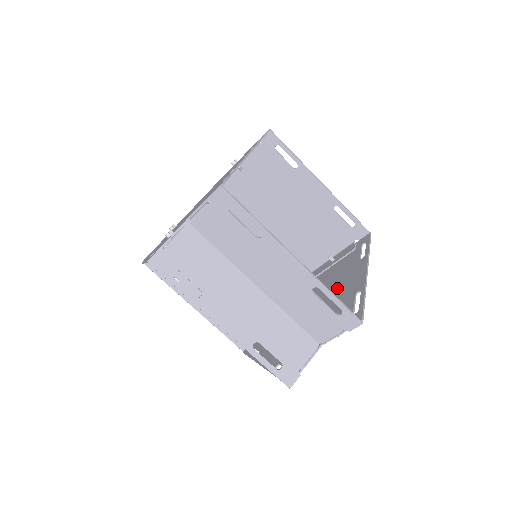
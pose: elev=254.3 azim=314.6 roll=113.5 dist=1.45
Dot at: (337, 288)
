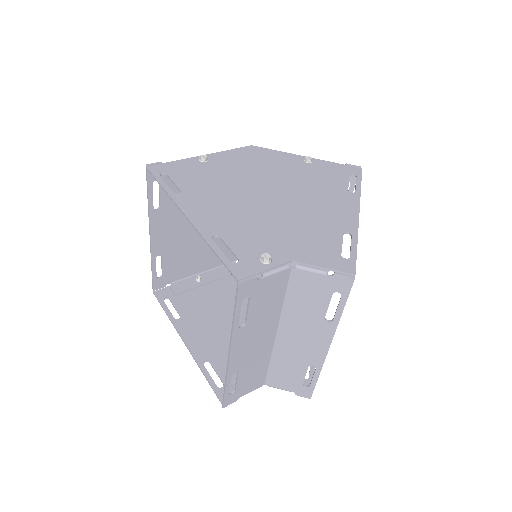
Dot at: occluded
